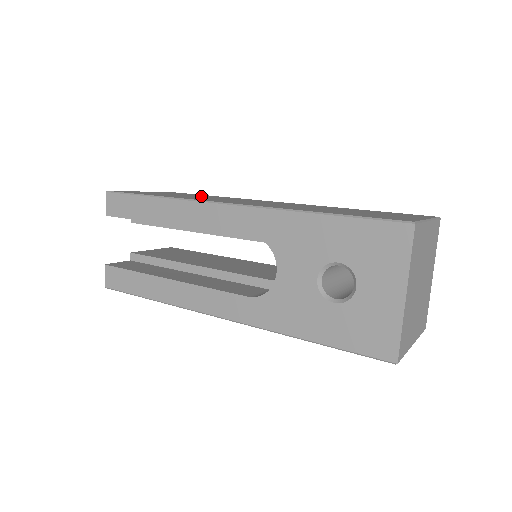
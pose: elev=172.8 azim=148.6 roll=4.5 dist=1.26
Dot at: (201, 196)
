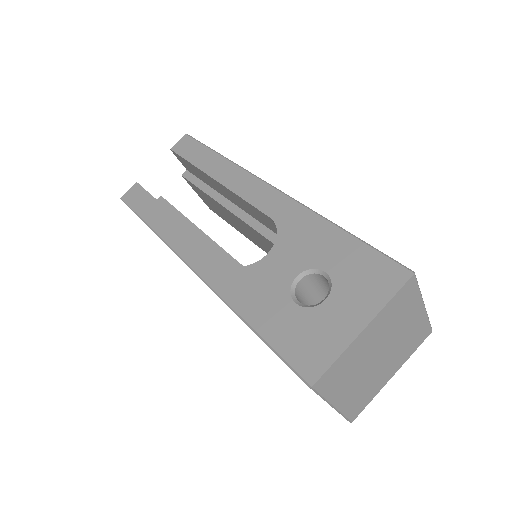
Dot at: occluded
